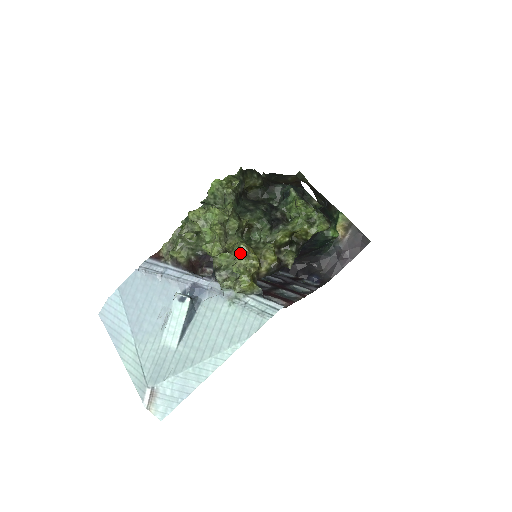
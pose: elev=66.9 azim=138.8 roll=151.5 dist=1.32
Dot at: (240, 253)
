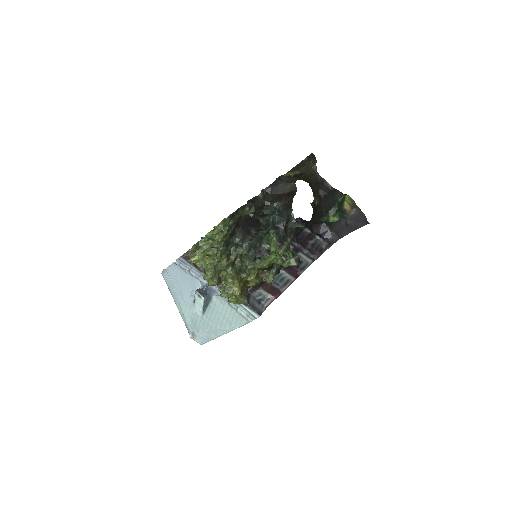
Dot at: (226, 288)
